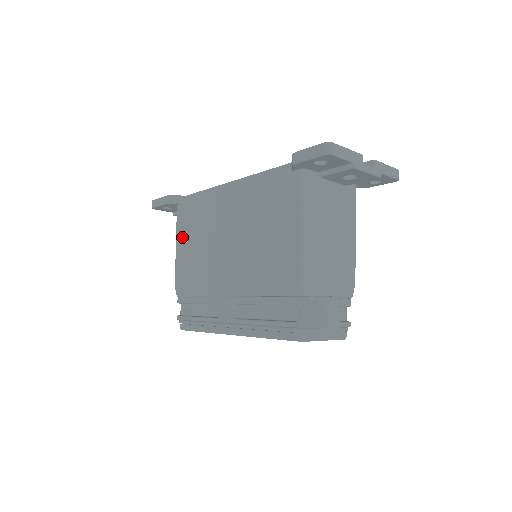
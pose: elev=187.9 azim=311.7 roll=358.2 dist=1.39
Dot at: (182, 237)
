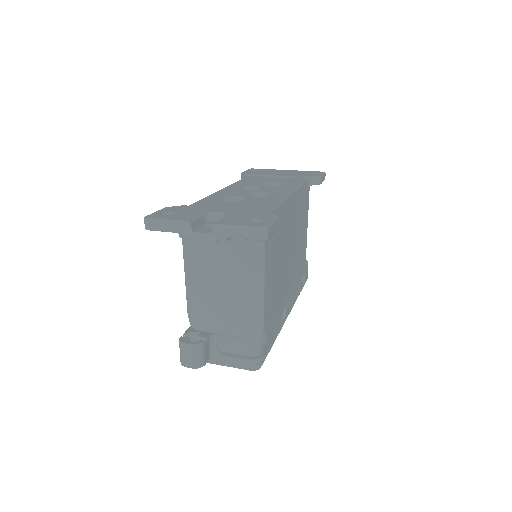
Dot at: occluded
